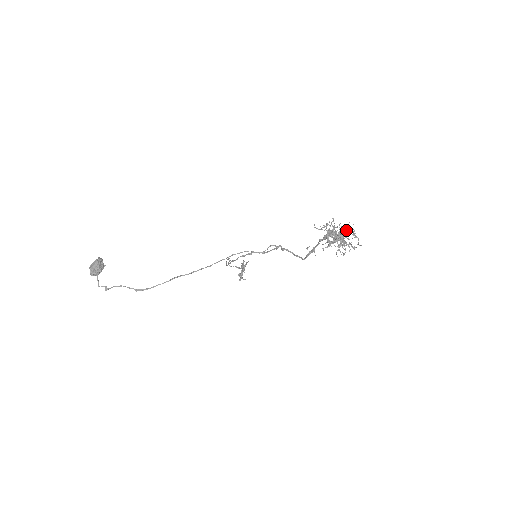
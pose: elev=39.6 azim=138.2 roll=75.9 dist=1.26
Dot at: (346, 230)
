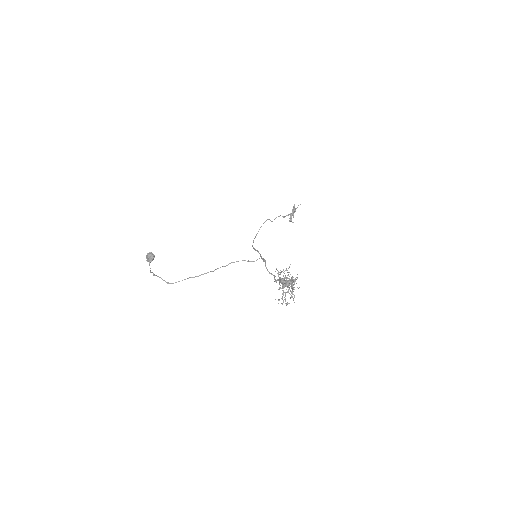
Dot at: (290, 284)
